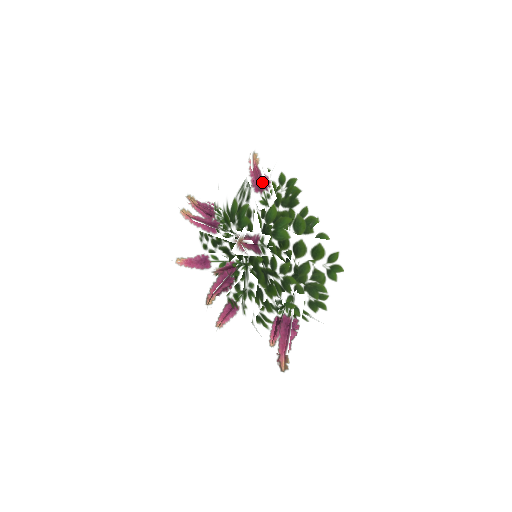
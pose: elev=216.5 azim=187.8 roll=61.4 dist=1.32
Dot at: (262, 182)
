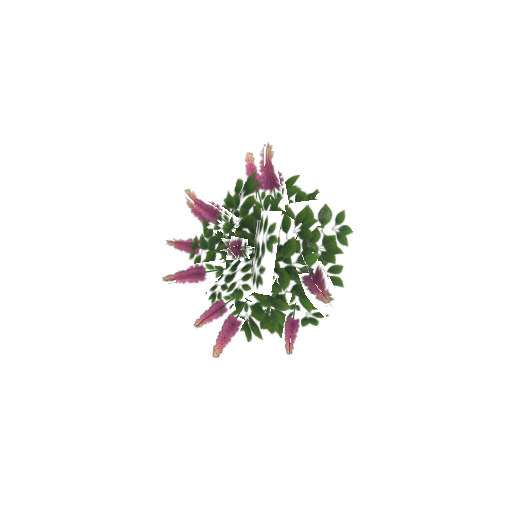
Dot at: occluded
